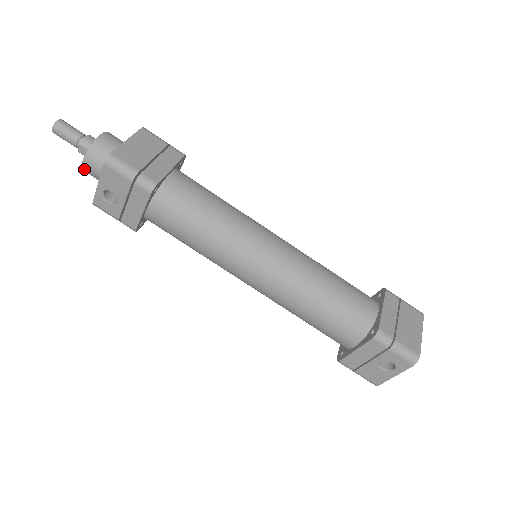
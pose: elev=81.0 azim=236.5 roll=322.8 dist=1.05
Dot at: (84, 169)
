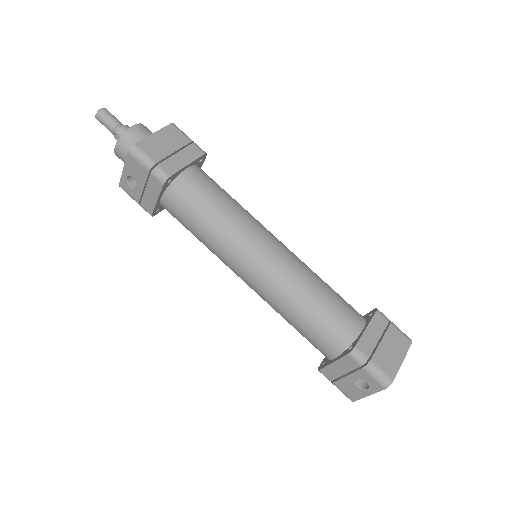
Dot at: (116, 154)
